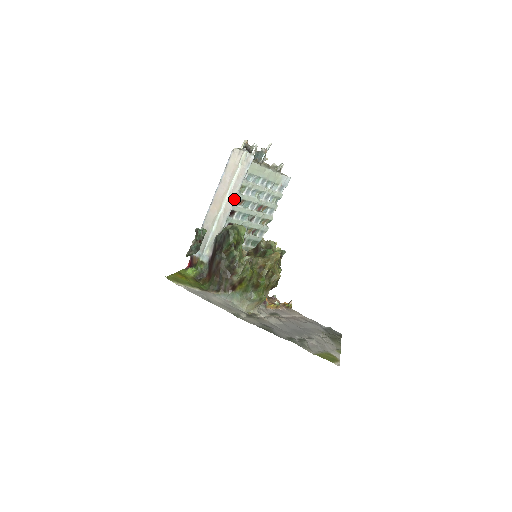
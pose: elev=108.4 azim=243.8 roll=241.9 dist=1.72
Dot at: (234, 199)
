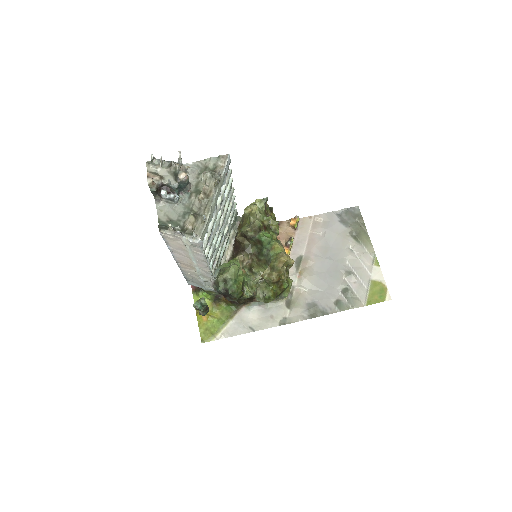
Dot at: (207, 266)
